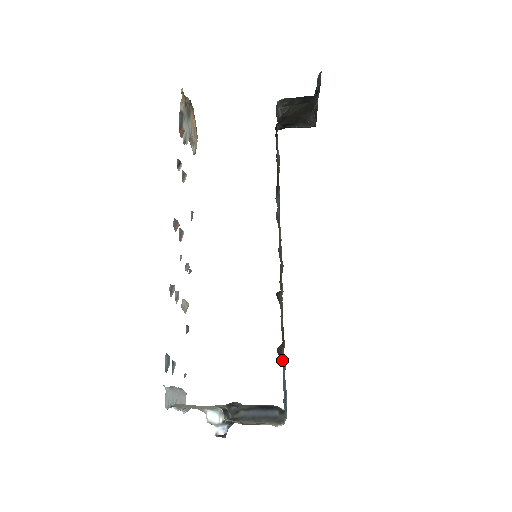
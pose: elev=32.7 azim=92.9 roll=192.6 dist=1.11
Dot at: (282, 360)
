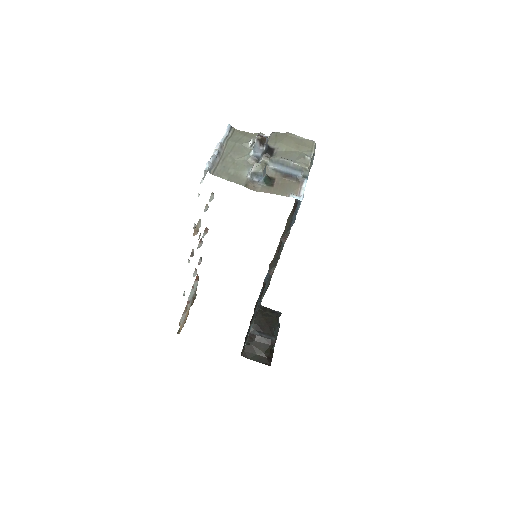
Dot at: (288, 233)
